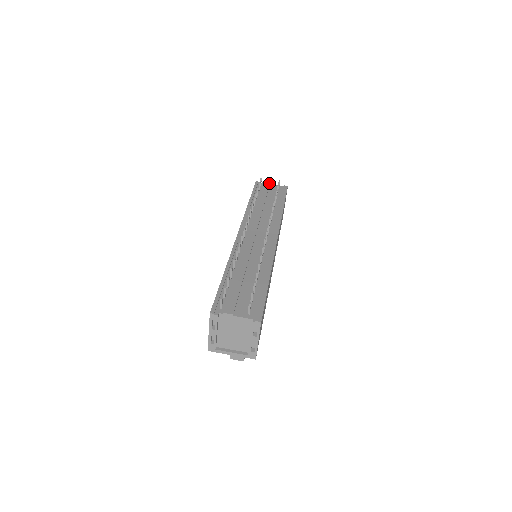
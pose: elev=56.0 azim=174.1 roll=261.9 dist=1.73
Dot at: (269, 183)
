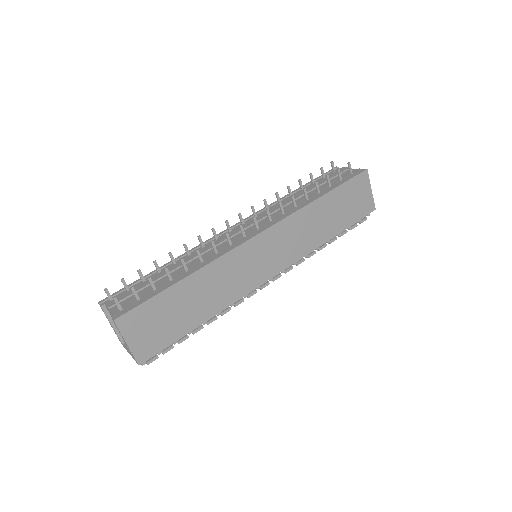
Dot at: occluded
